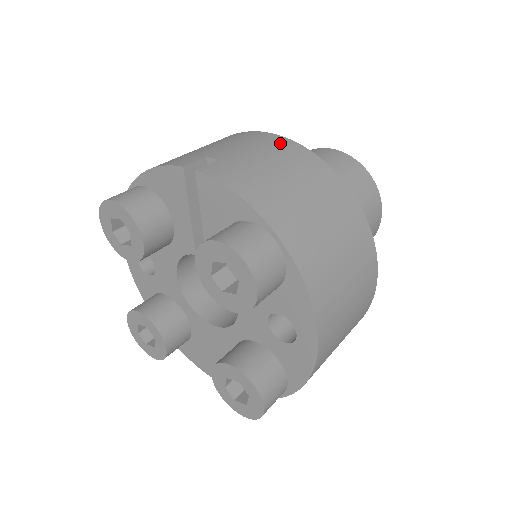
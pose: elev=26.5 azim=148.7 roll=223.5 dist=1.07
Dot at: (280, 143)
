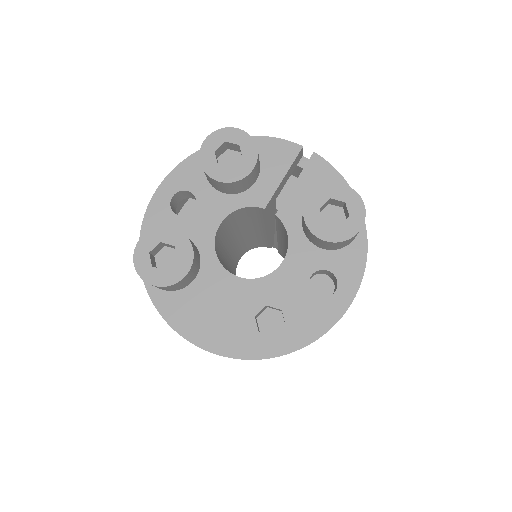
Dot at: occluded
